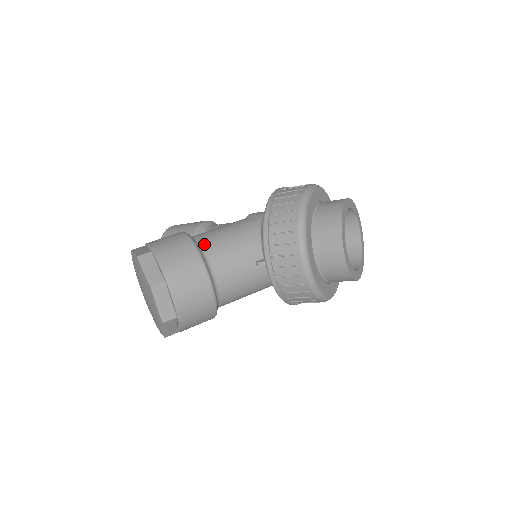
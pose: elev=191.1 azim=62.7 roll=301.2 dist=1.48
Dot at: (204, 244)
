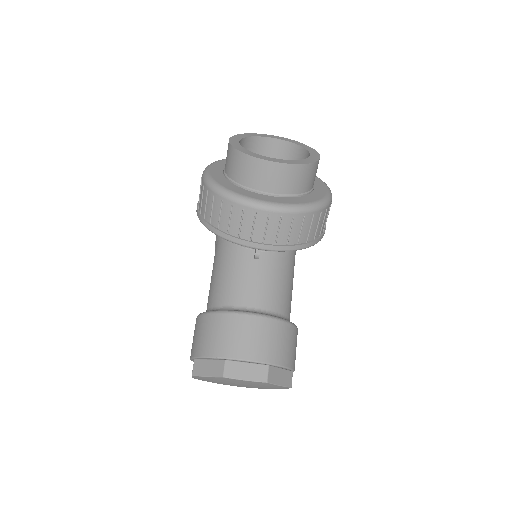
Dot at: (214, 303)
